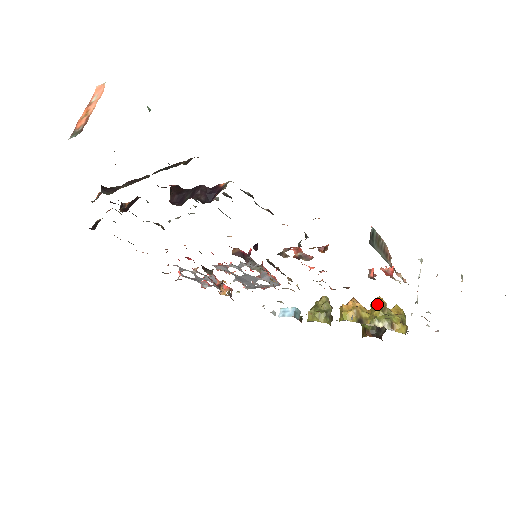
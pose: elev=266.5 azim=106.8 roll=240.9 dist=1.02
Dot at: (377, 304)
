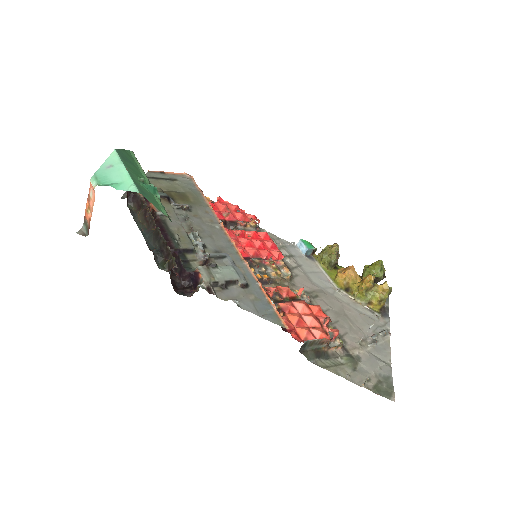
Dot at: (364, 285)
